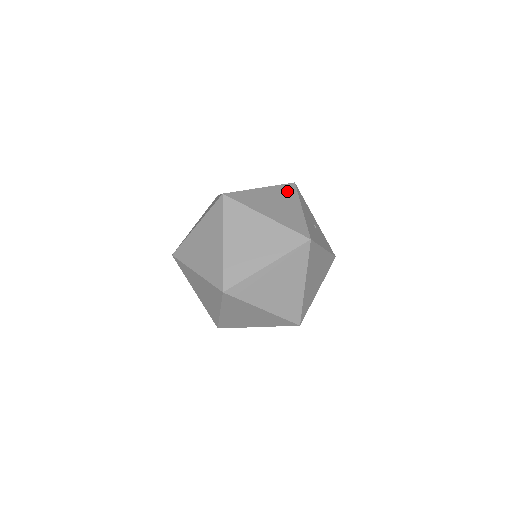
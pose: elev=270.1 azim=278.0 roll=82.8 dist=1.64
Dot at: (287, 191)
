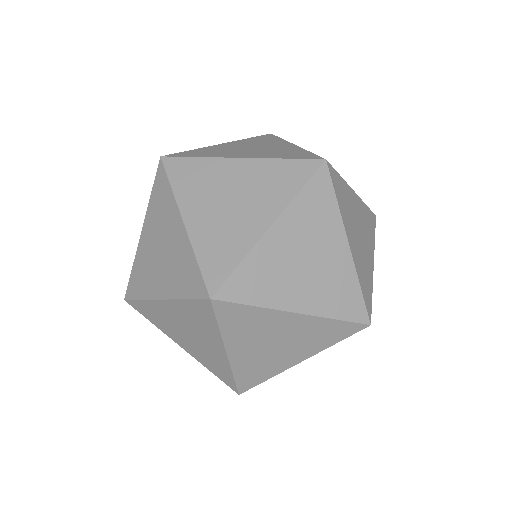
Dot at: (263, 139)
